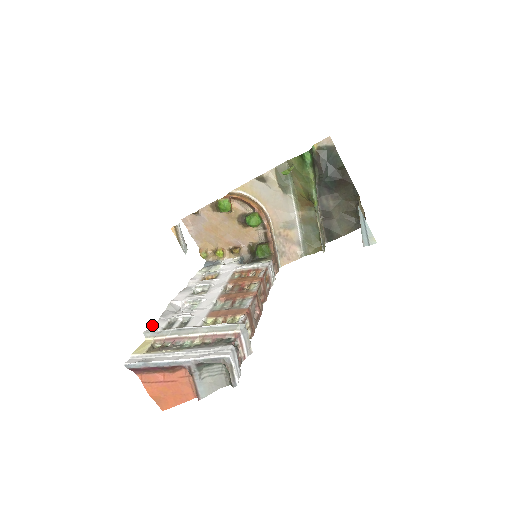
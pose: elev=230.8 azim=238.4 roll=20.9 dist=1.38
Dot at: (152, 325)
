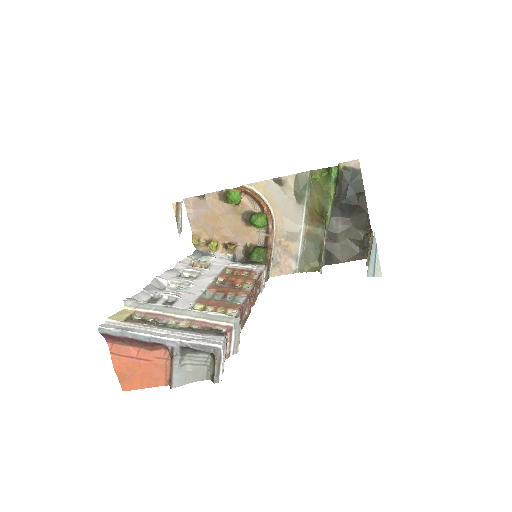
Dot at: (134, 295)
